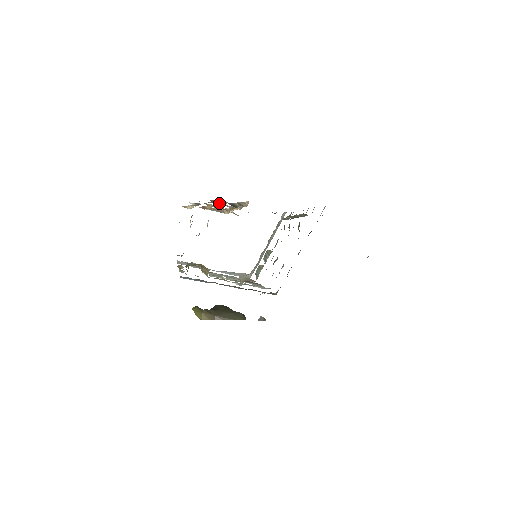
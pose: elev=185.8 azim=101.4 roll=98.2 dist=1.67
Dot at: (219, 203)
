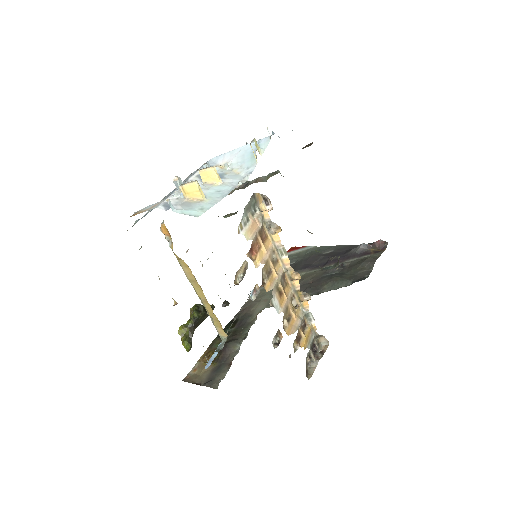
Dot at: occluded
